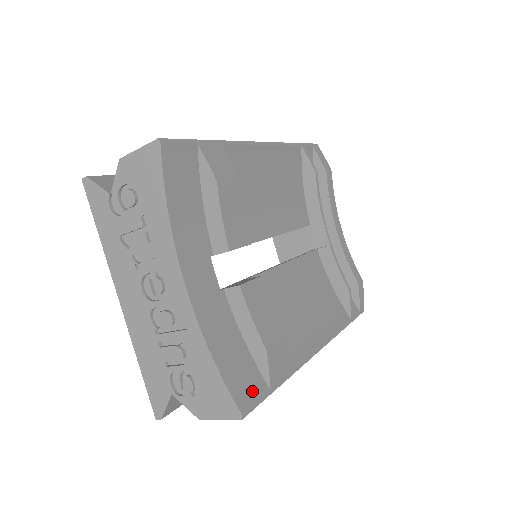
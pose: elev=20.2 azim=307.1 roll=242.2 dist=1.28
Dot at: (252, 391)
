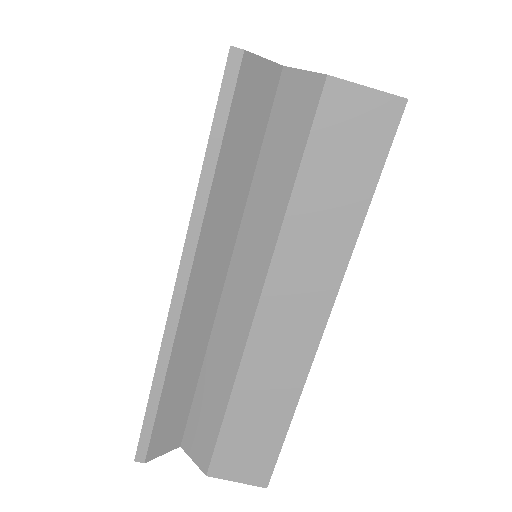
Dot at: occluded
